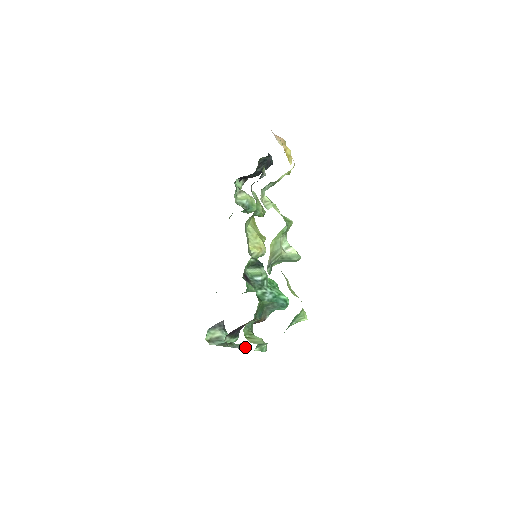
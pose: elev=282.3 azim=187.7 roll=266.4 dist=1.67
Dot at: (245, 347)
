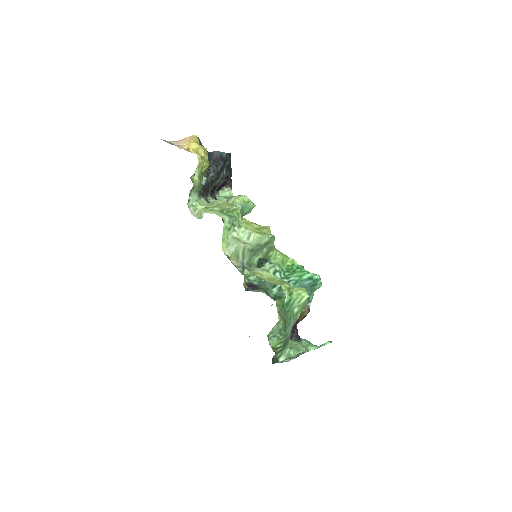
Dot at: (307, 349)
